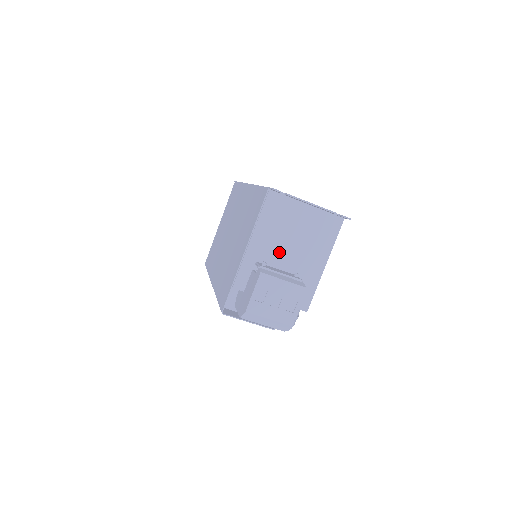
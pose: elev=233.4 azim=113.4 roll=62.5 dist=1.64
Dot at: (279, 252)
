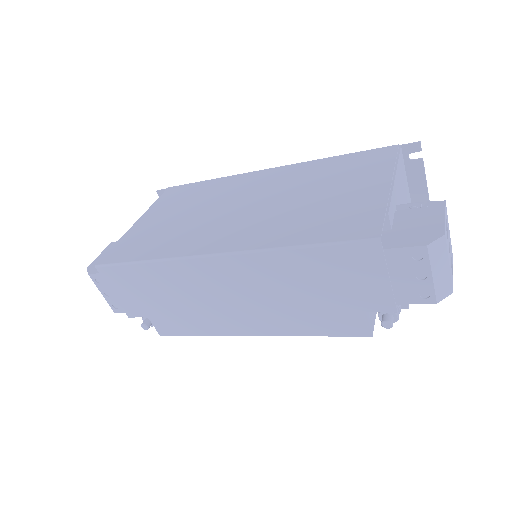
Dot at: occluded
